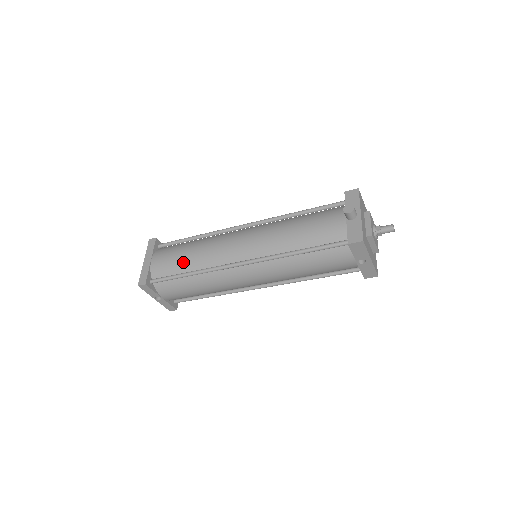
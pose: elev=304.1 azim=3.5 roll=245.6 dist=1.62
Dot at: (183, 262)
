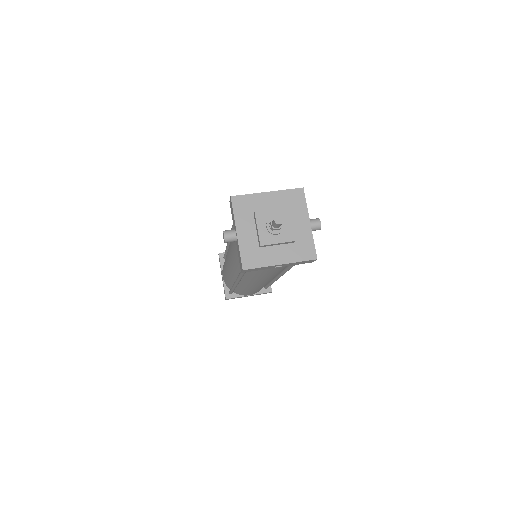
Dot at: (227, 279)
